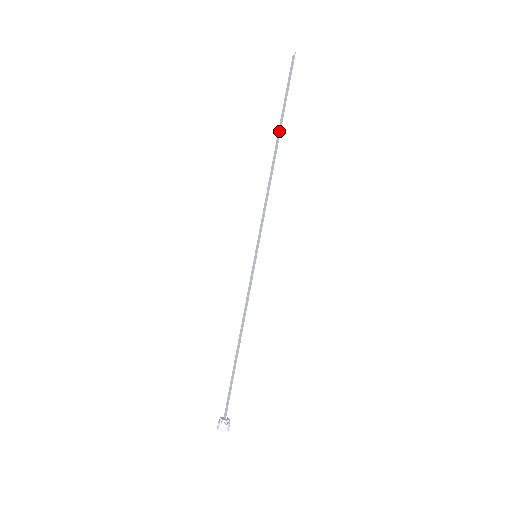
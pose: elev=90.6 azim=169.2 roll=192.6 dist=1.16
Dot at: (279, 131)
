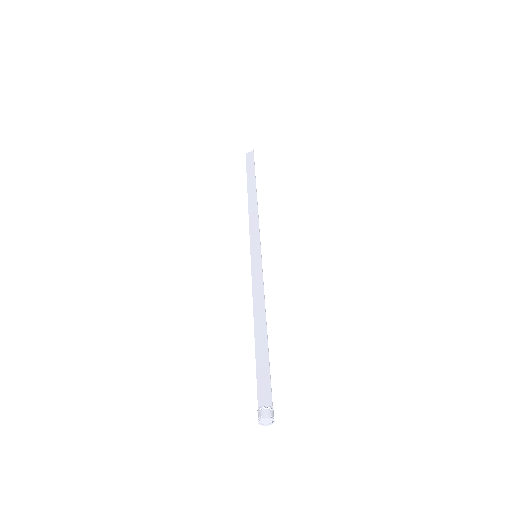
Dot at: (251, 184)
